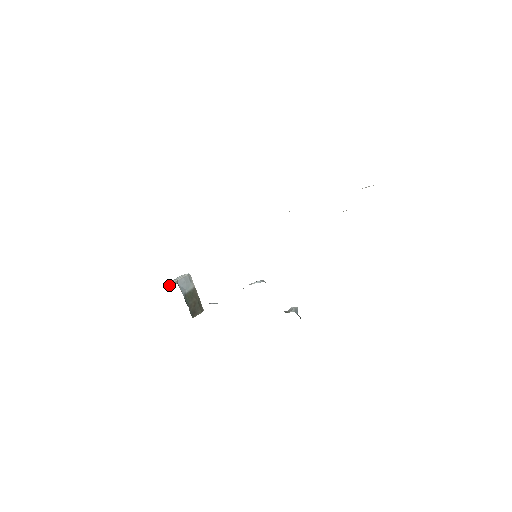
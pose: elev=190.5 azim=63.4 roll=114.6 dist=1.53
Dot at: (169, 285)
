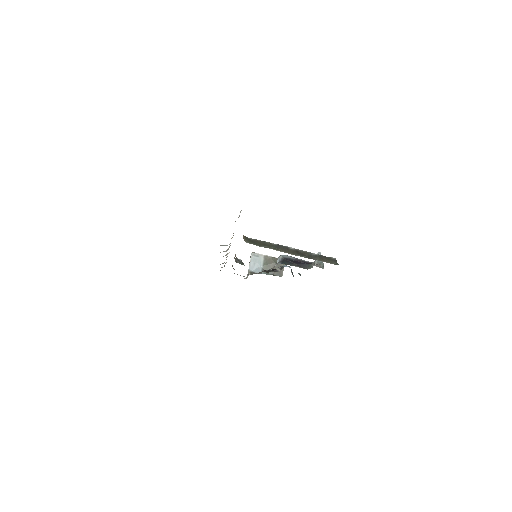
Dot at: occluded
